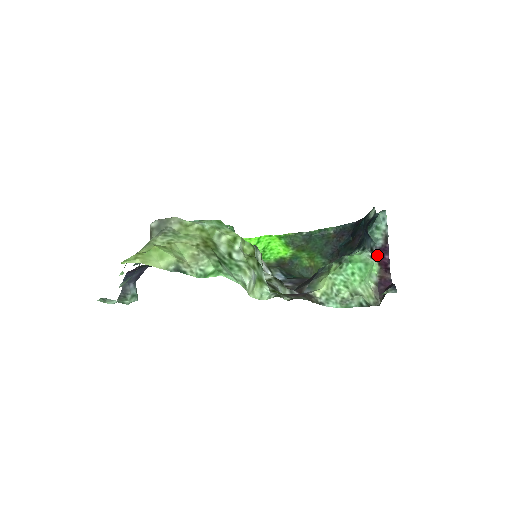
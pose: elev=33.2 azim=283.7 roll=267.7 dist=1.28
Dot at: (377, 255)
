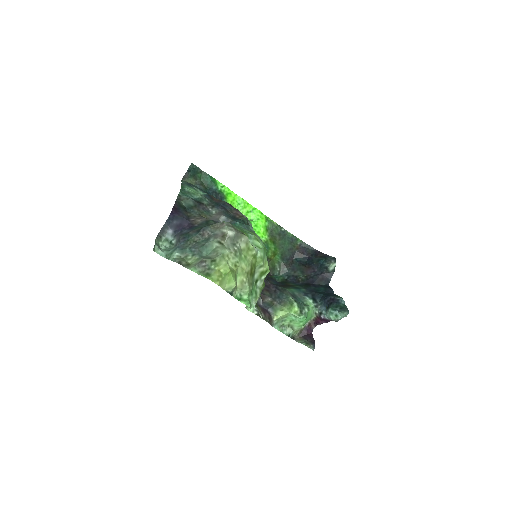
Dot at: (320, 318)
